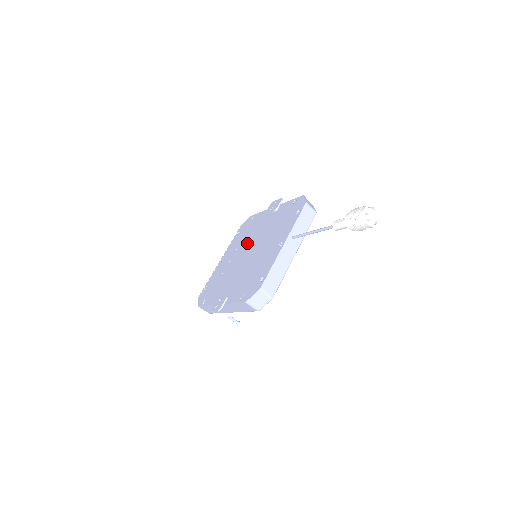
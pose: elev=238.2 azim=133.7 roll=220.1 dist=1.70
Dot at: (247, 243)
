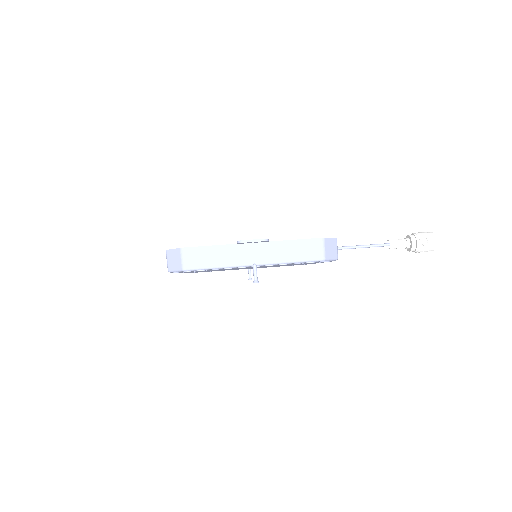
Dot at: occluded
